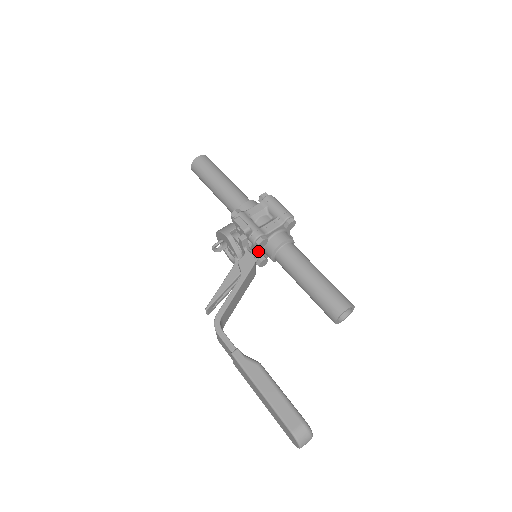
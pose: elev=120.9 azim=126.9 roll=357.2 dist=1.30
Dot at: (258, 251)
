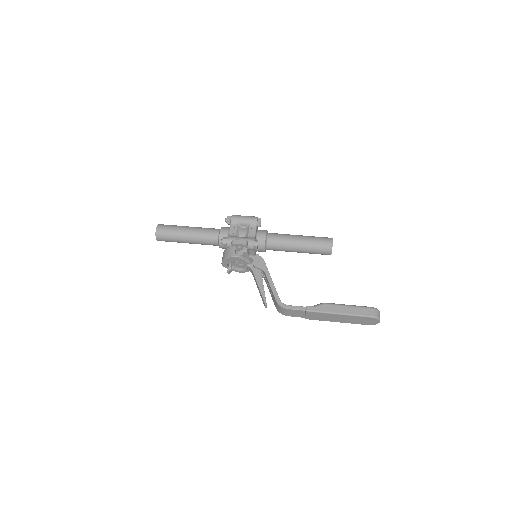
Dot at: (254, 252)
